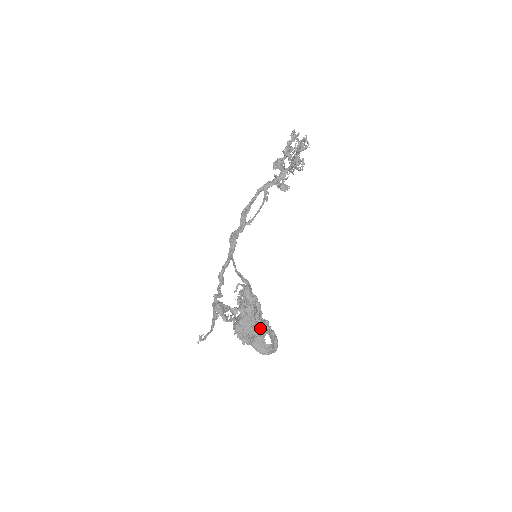
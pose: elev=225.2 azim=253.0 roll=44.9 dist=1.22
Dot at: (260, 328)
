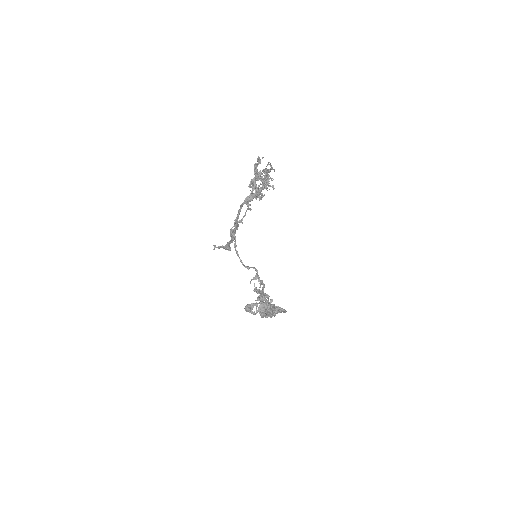
Dot at: occluded
